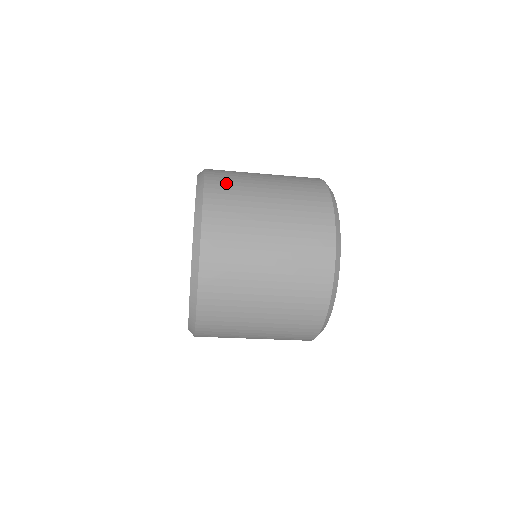
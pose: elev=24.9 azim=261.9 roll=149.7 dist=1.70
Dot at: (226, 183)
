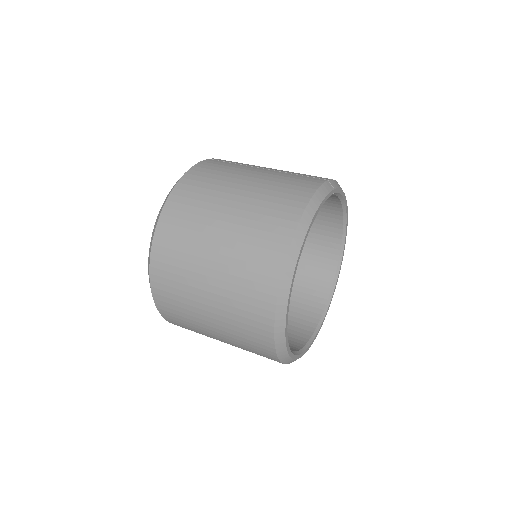
Dot at: (178, 320)
